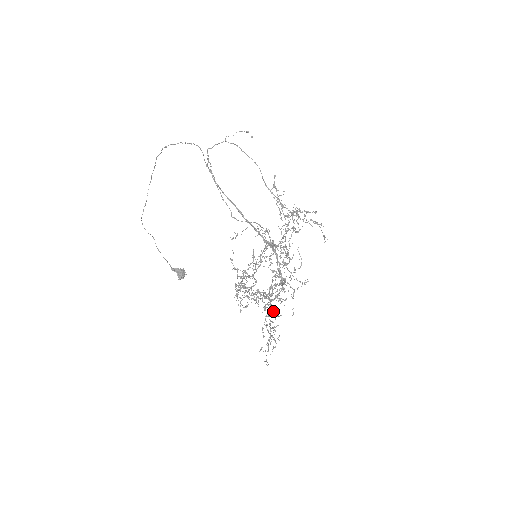
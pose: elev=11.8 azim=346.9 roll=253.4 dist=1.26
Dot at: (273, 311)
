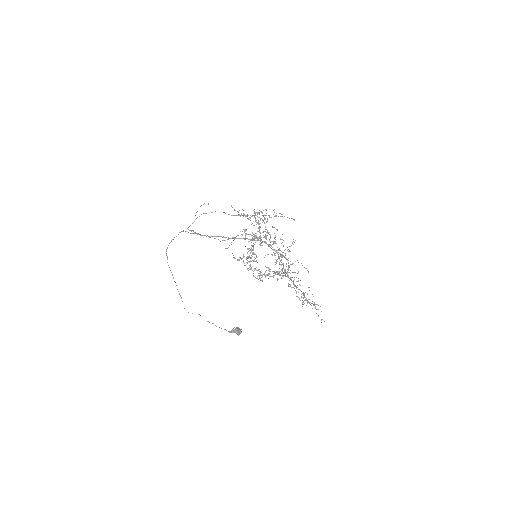
Dot at: occluded
